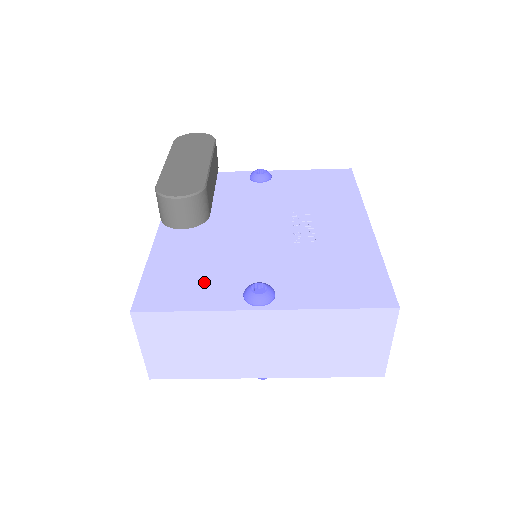
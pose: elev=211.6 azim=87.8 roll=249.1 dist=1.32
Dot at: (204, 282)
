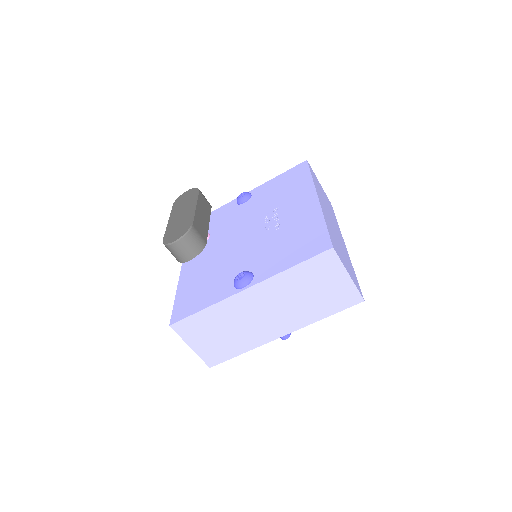
Dot at: (210, 288)
